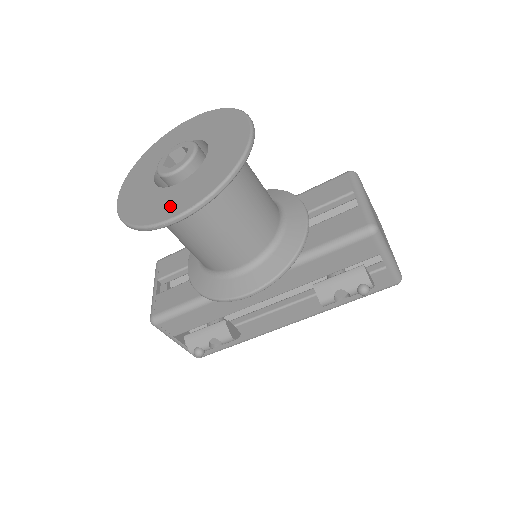
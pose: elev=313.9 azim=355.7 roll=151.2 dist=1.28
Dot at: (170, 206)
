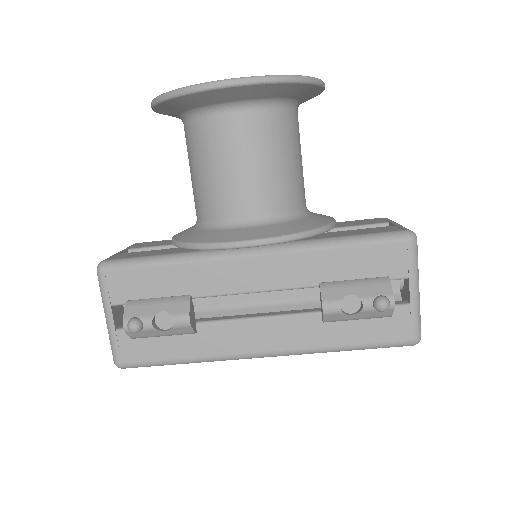
Dot at: occluded
